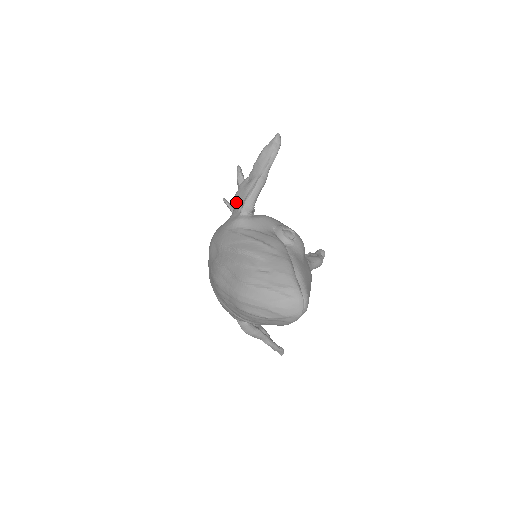
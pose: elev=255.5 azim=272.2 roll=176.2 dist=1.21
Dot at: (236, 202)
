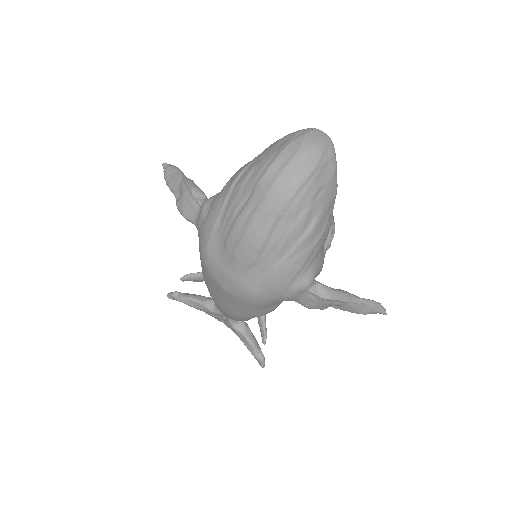
Dot at: (188, 211)
